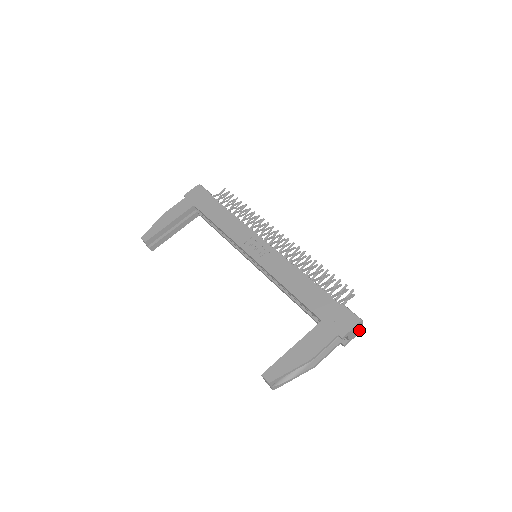
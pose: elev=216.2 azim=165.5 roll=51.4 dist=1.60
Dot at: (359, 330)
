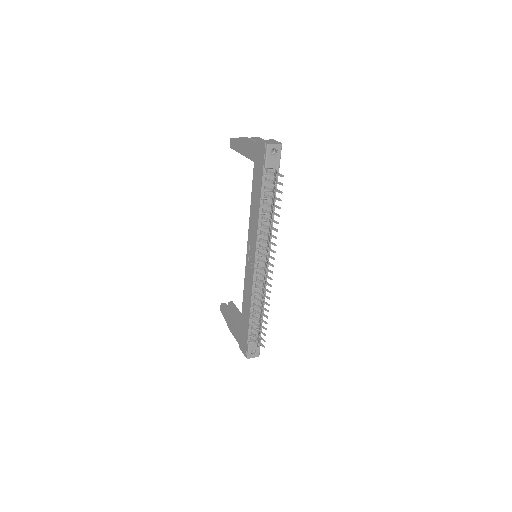
Dot at: occluded
